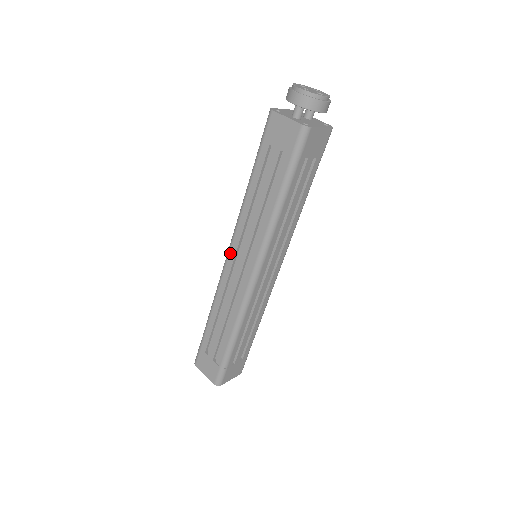
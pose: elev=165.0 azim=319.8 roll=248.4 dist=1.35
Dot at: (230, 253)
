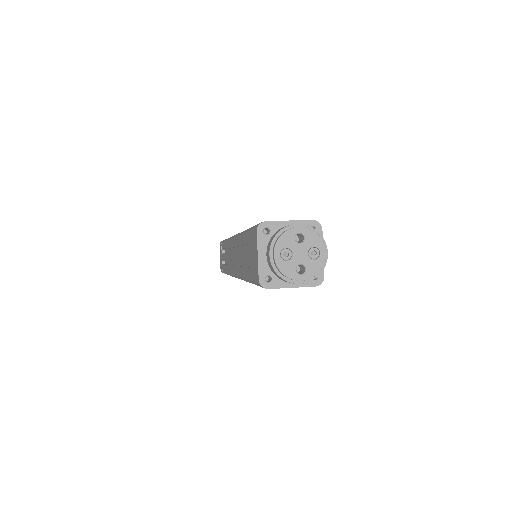
Dot at: (233, 241)
